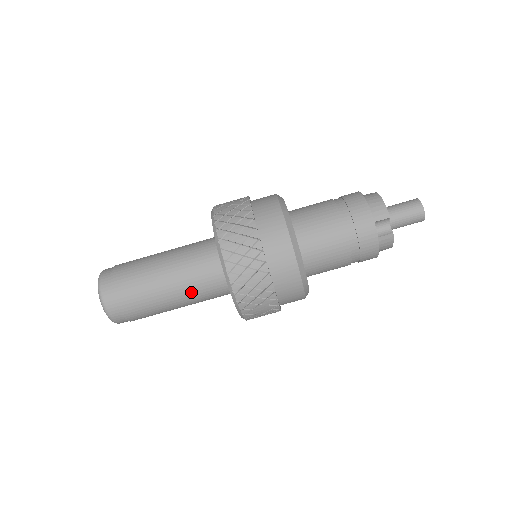
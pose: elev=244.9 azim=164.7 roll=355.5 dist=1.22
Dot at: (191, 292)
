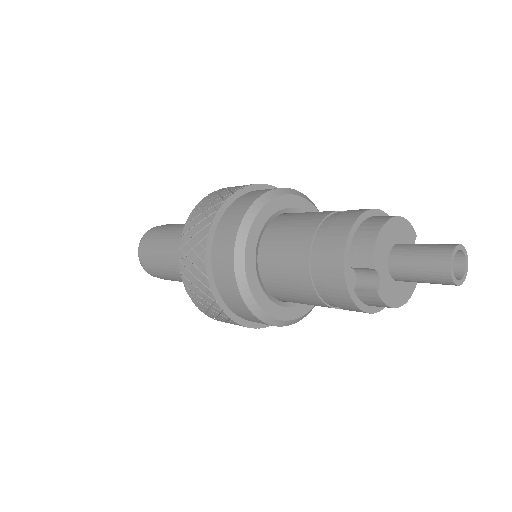
Dot at: occluded
